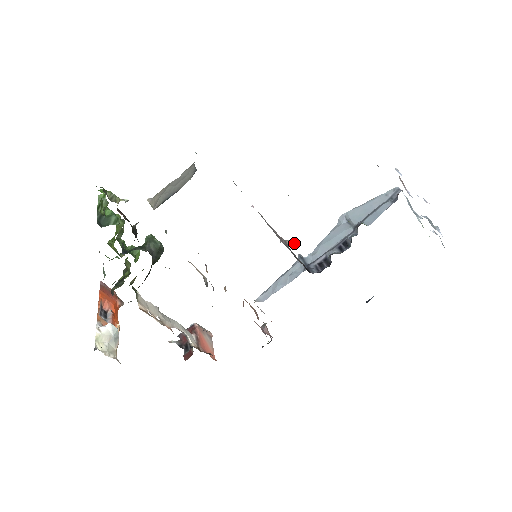
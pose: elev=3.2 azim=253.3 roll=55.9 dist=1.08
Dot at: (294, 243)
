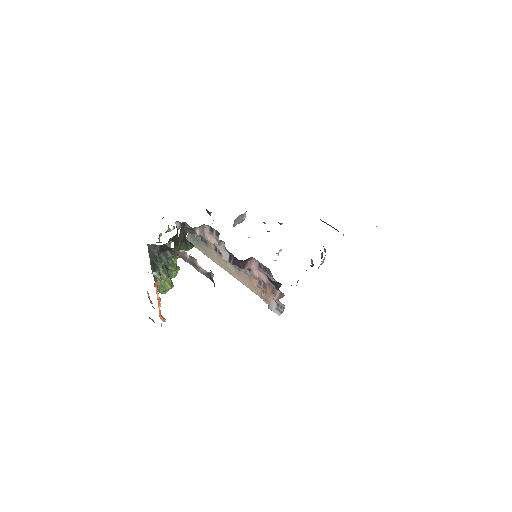
Dot at: occluded
